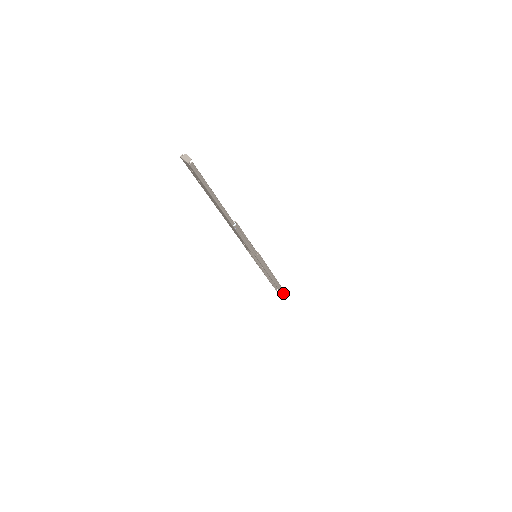
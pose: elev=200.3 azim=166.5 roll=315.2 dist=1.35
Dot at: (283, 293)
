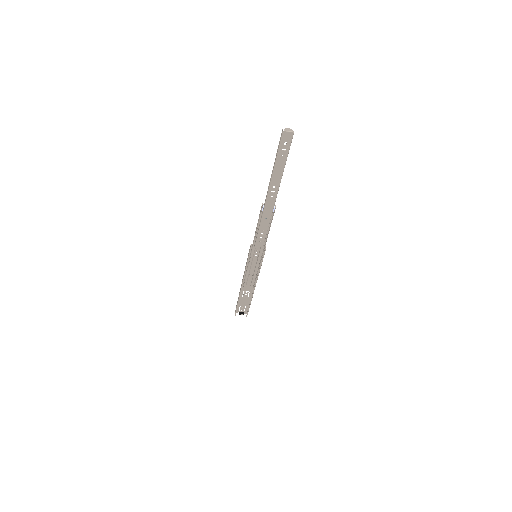
Dot at: (249, 307)
